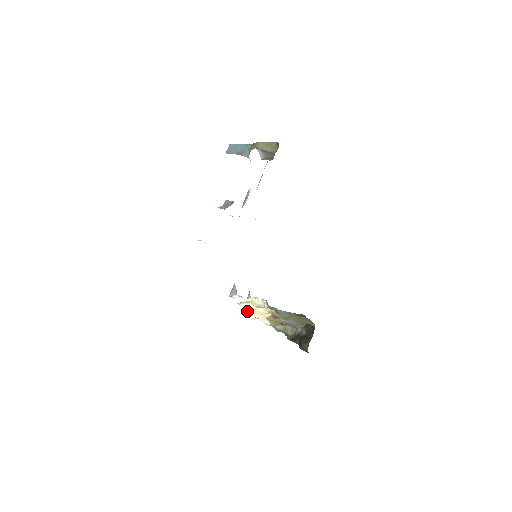
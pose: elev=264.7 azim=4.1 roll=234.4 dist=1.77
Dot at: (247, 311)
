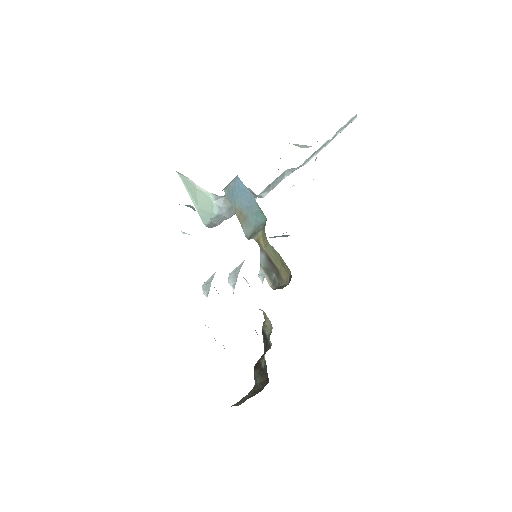
Dot at: occluded
